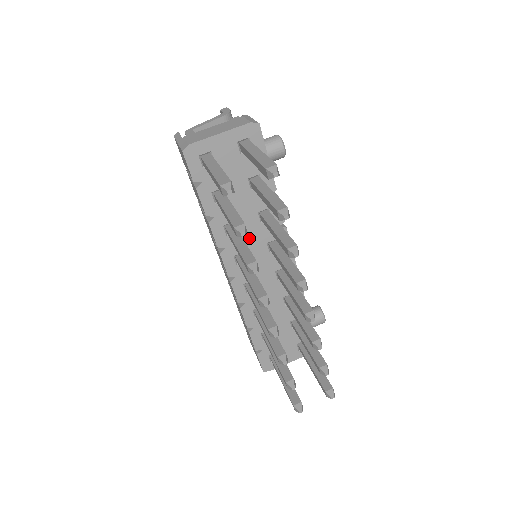
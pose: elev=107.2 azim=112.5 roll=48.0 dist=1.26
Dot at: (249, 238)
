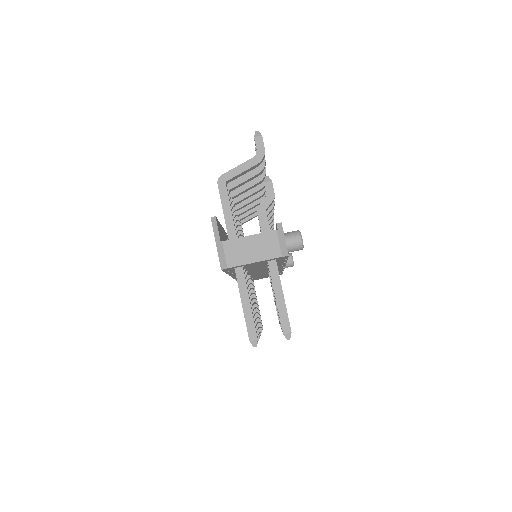
Dot at: (255, 271)
